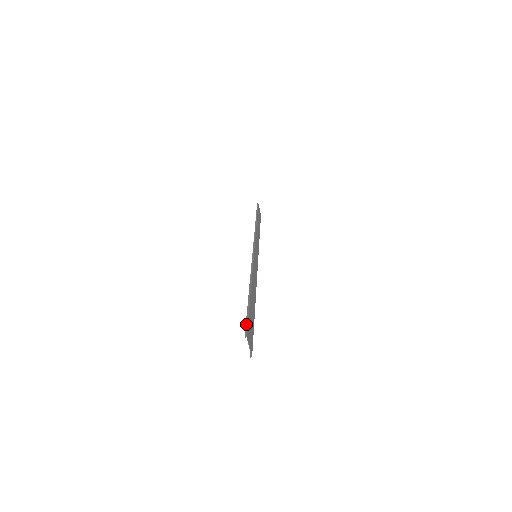
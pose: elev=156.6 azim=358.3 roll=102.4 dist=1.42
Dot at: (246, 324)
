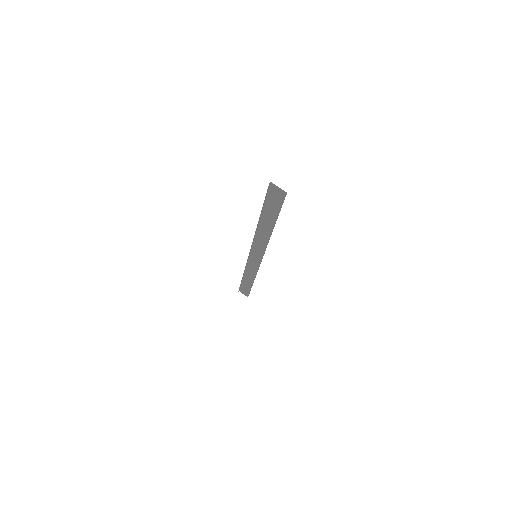
Dot at: occluded
